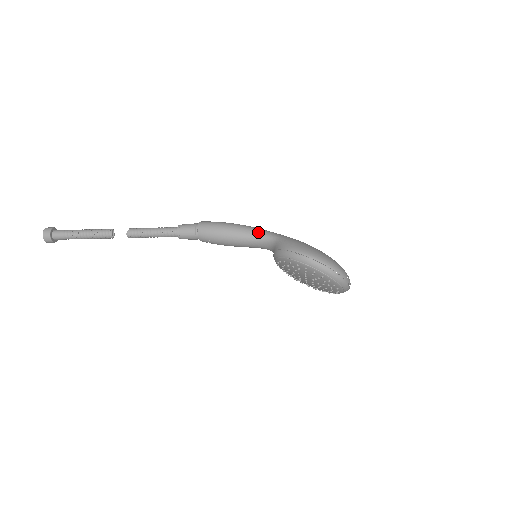
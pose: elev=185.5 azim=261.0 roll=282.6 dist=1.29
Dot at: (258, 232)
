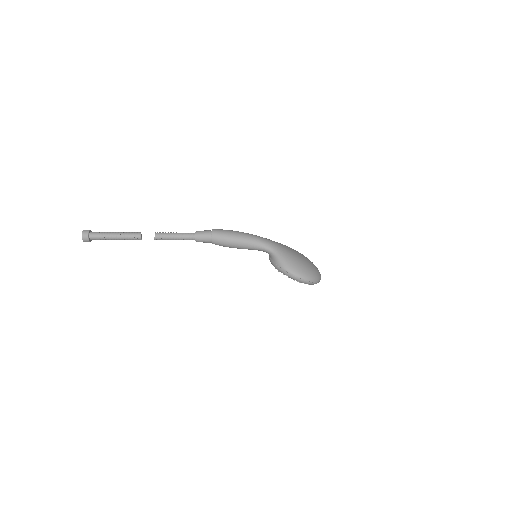
Dot at: (259, 244)
